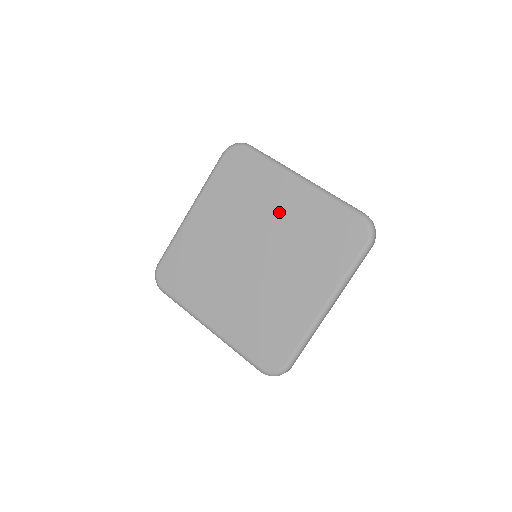
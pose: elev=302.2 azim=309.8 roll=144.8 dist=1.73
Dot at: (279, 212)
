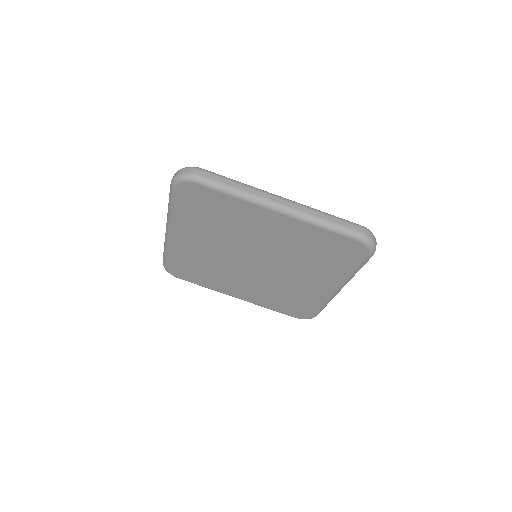
Dot at: (266, 236)
